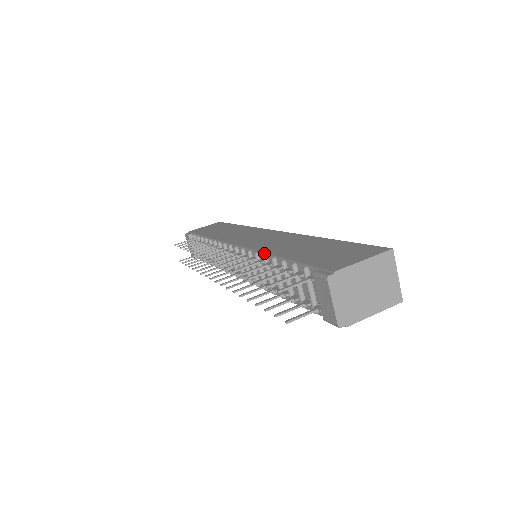
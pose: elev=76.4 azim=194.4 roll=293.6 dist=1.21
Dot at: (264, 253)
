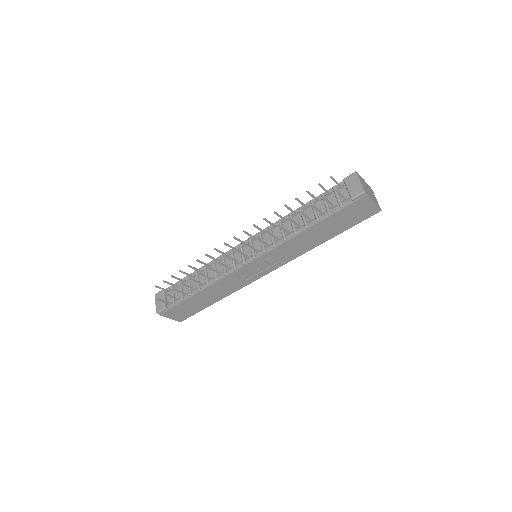
Dot at: (288, 214)
